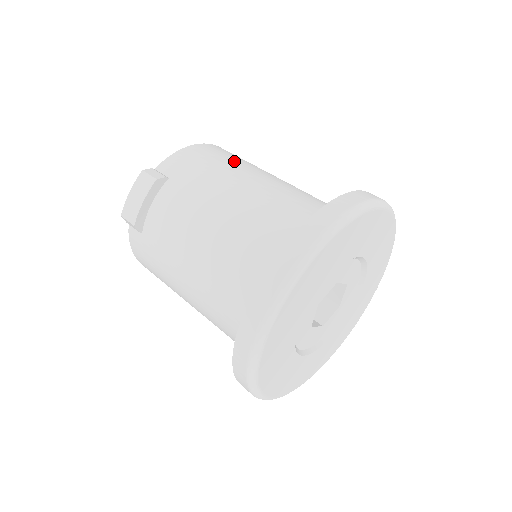
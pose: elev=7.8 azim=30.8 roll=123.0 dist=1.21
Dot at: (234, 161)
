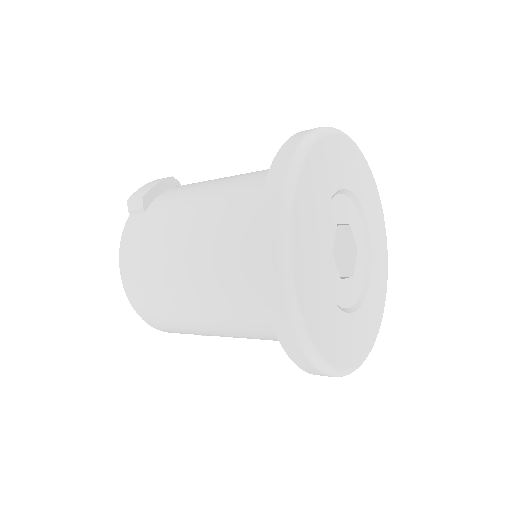
Dot at: occluded
